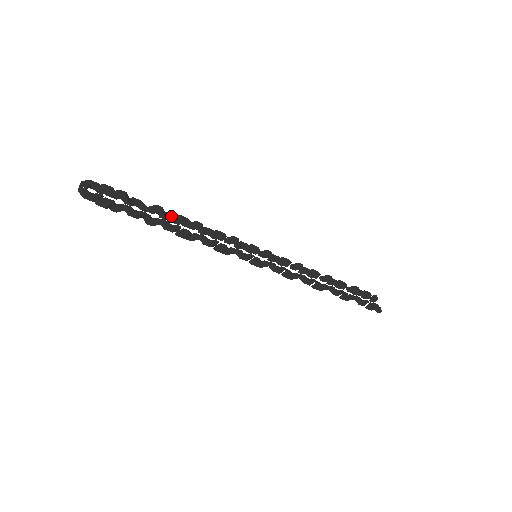
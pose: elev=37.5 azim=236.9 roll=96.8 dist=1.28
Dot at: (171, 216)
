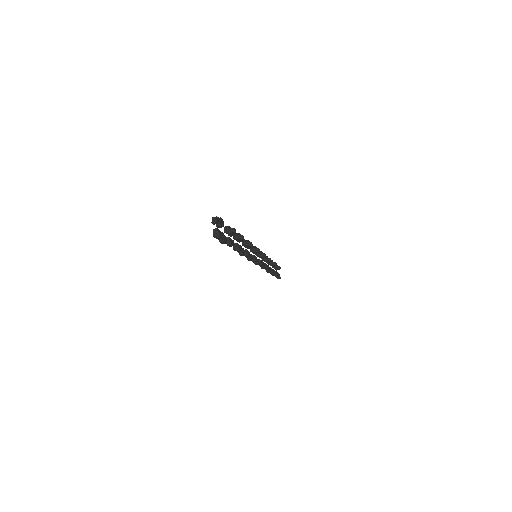
Dot at: occluded
